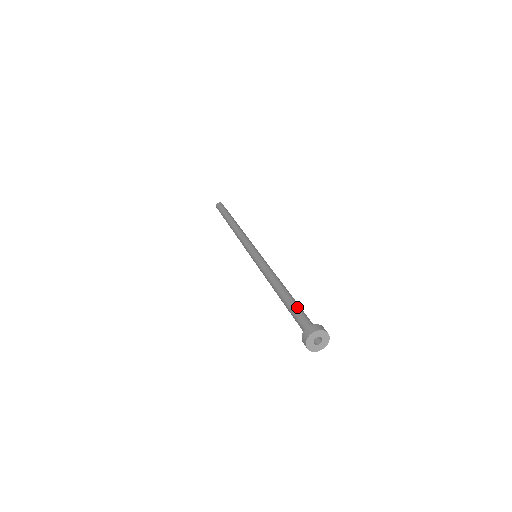
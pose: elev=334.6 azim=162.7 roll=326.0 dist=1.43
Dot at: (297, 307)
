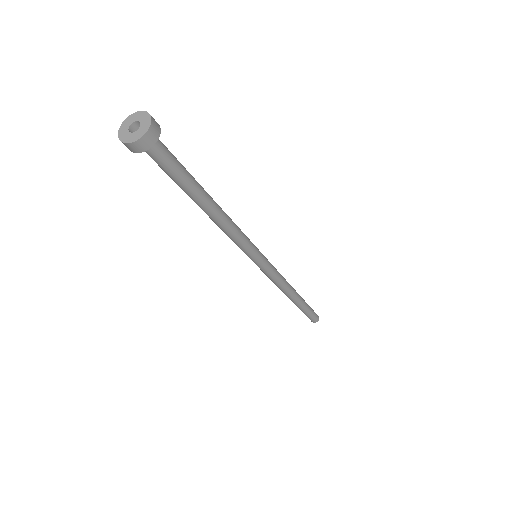
Dot at: occluded
